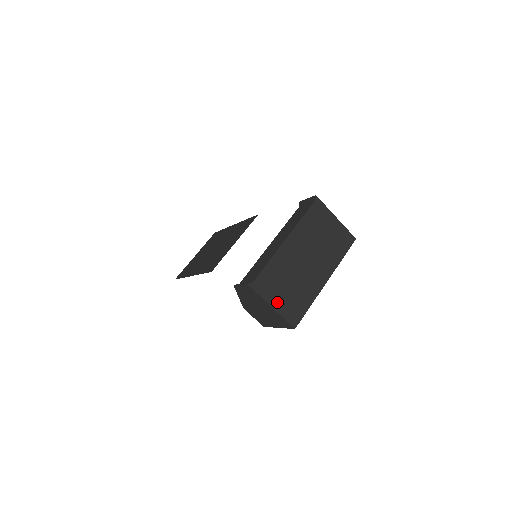
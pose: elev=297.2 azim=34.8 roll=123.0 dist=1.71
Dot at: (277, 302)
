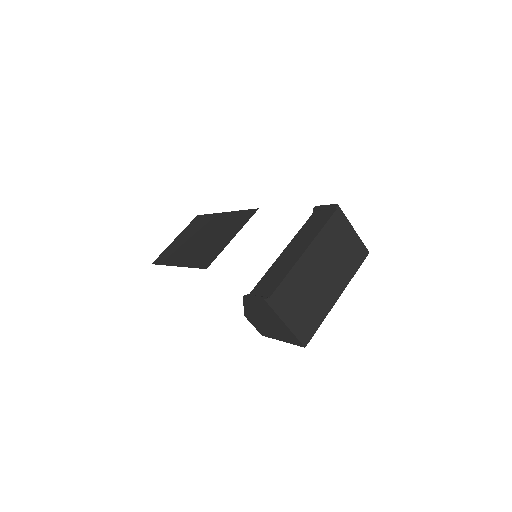
Dot at: (291, 319)
